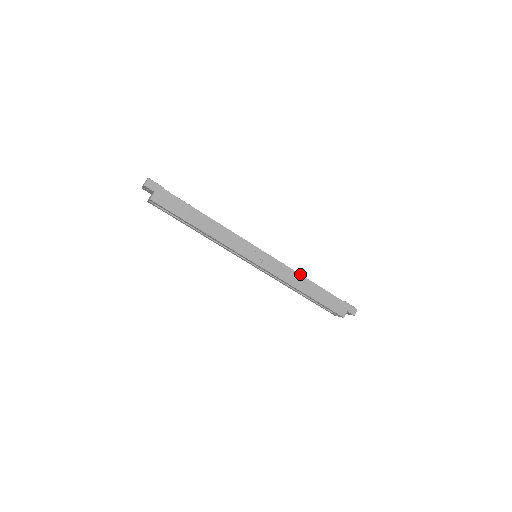
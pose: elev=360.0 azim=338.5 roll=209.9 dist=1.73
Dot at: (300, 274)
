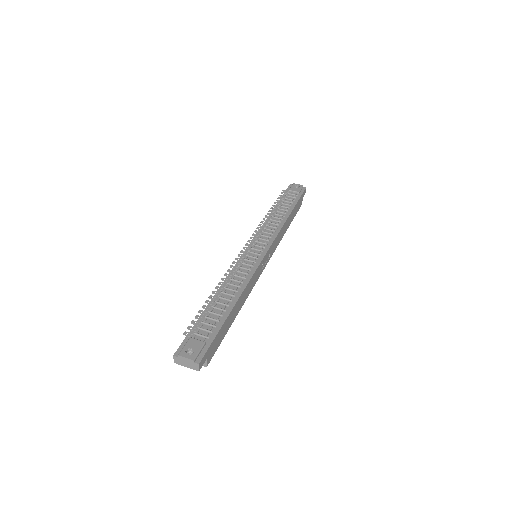
Dot at: (284, 225)
